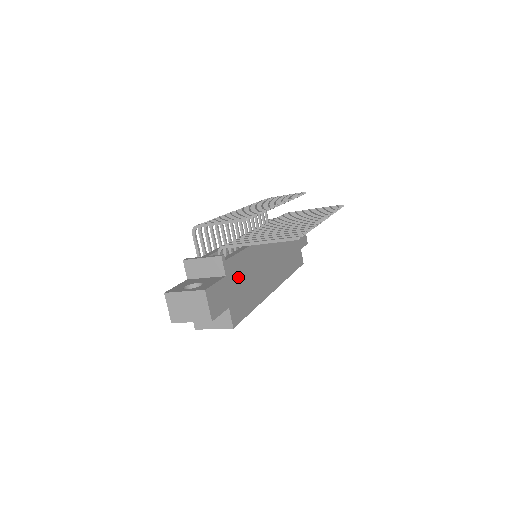
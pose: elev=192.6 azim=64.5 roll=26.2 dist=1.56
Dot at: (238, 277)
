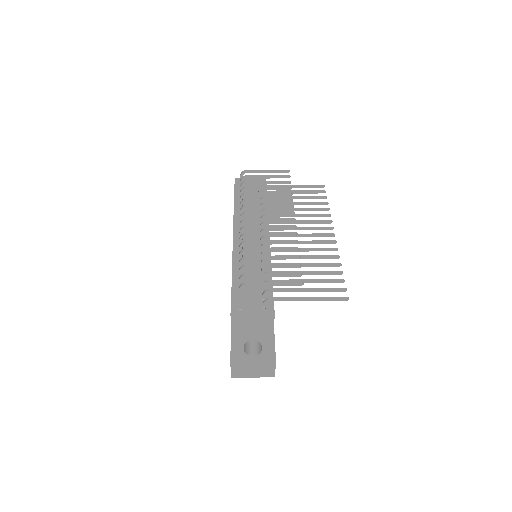
Dot at: occluded
